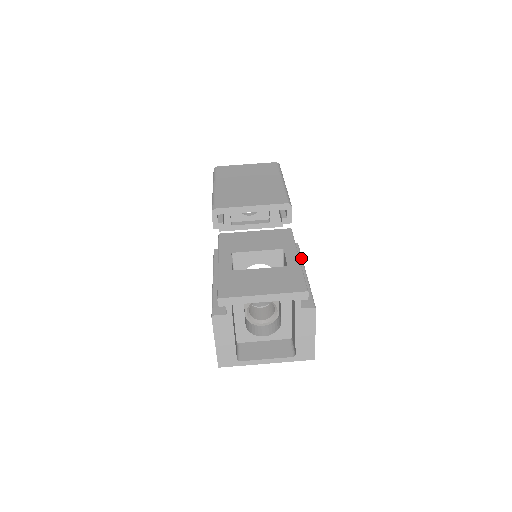
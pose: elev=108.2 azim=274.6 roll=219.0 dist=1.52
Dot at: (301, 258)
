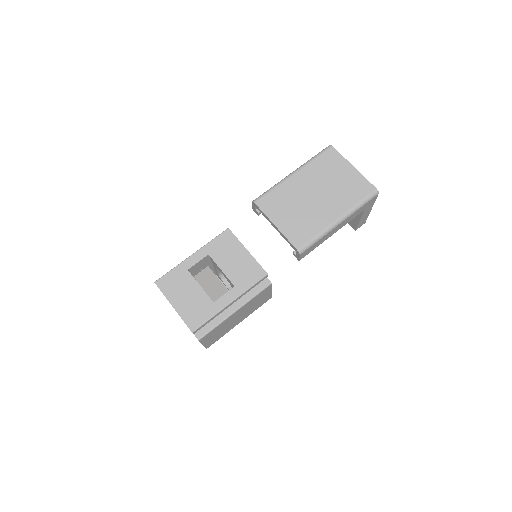
Dot at: (251, 298)
